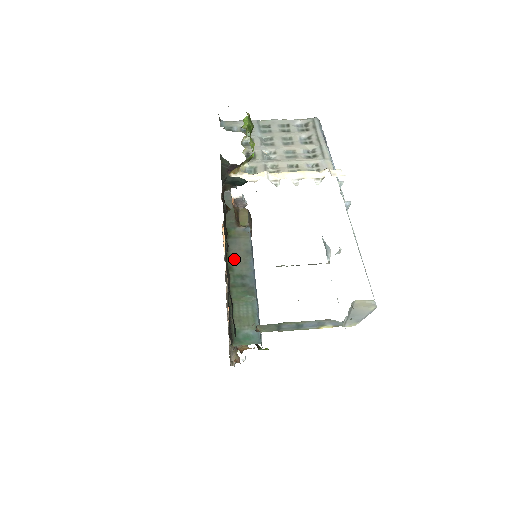
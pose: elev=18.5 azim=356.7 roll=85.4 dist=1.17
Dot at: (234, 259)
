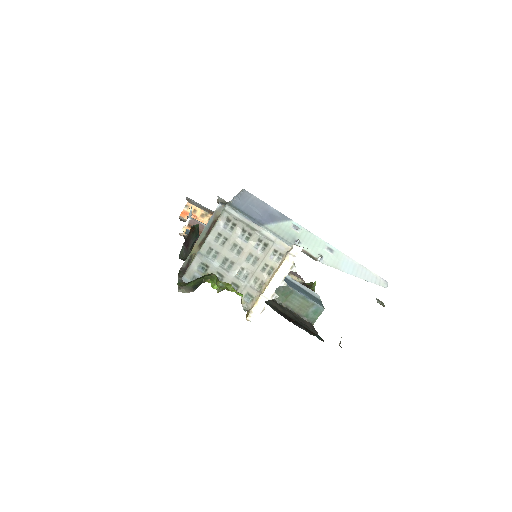
Dot at: occluded
